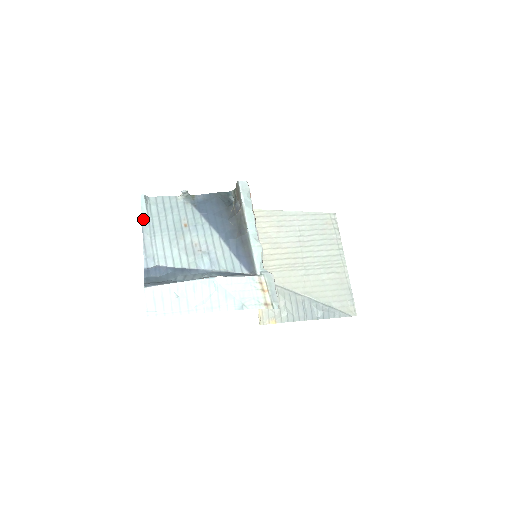
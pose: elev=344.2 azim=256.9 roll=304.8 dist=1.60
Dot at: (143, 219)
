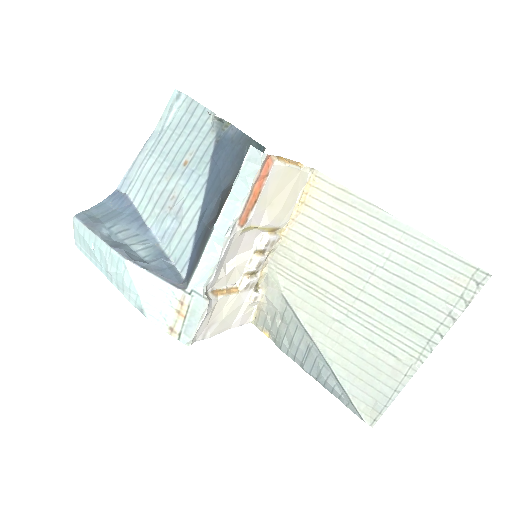
Dot at: (158, 125)
